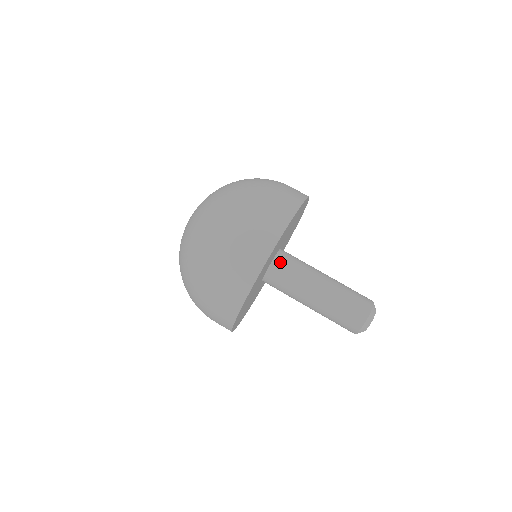
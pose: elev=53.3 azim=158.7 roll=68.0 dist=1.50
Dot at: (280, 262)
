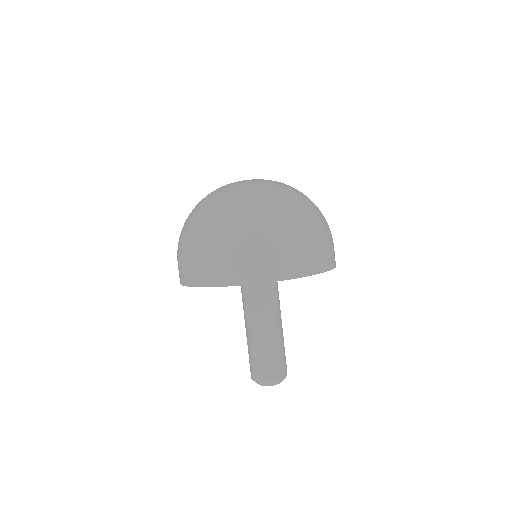
Dot at: occluded
